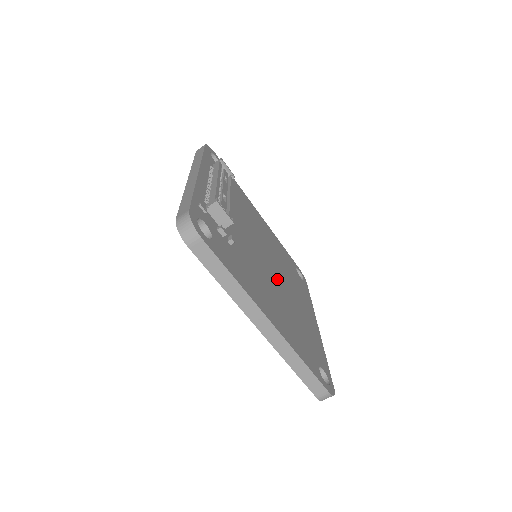
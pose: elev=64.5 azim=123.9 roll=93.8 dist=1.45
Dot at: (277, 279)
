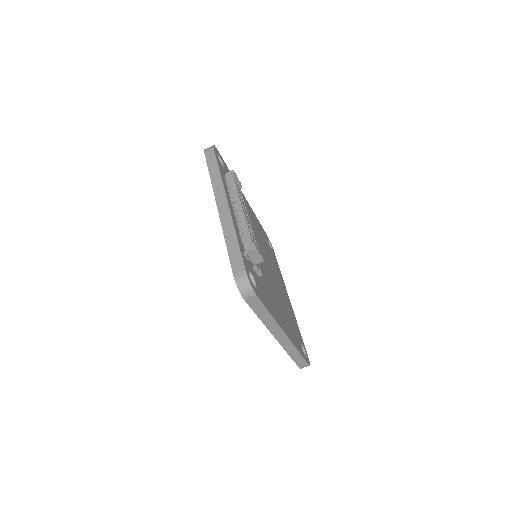
Dot at: (272, 275)
